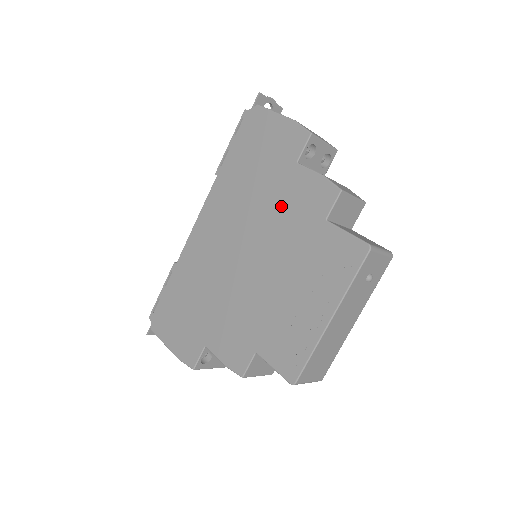
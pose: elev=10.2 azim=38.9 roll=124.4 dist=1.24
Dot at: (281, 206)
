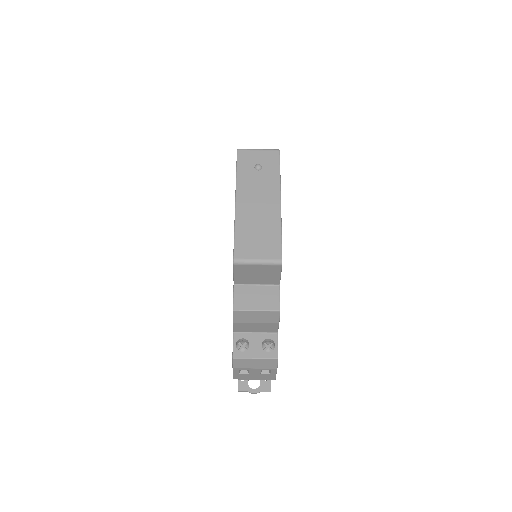
Dot at: occluded
